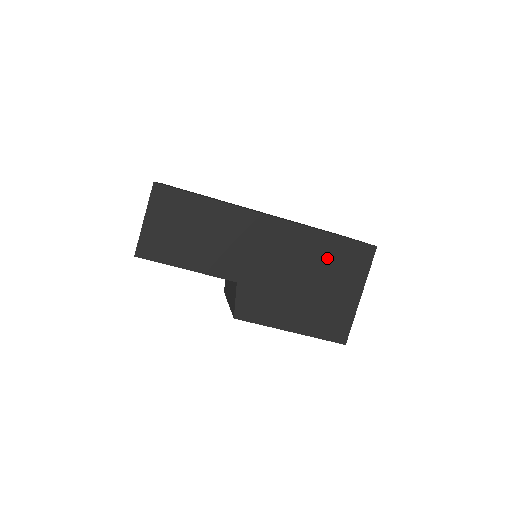
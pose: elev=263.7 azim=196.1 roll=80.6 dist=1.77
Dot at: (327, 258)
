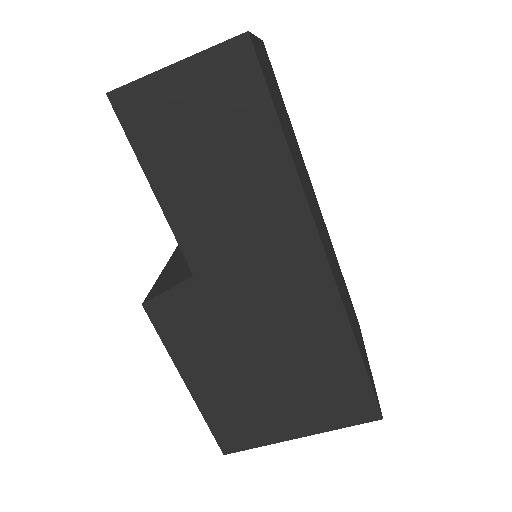
Dot at: (321, 369)
